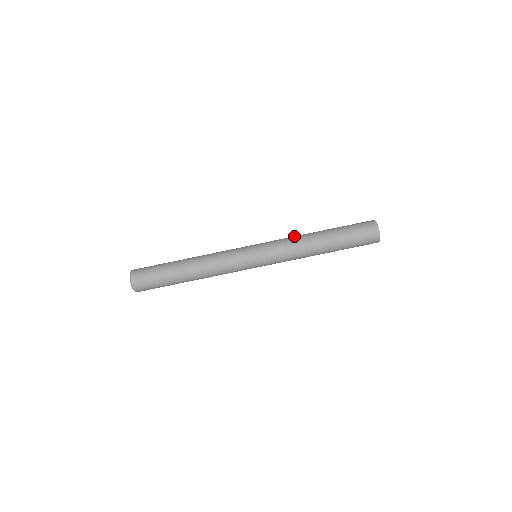
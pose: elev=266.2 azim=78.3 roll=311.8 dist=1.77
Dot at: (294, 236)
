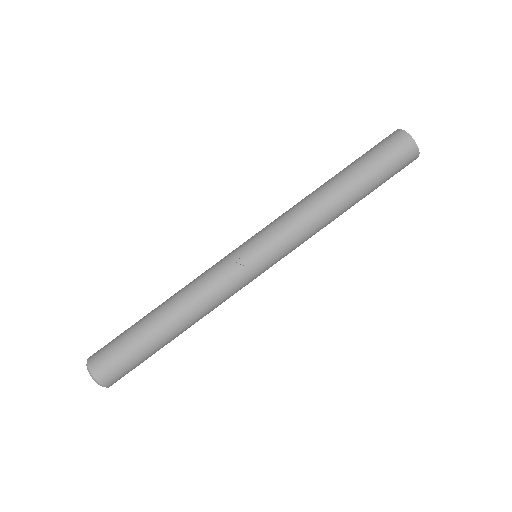
Dot at: (301, 206)
